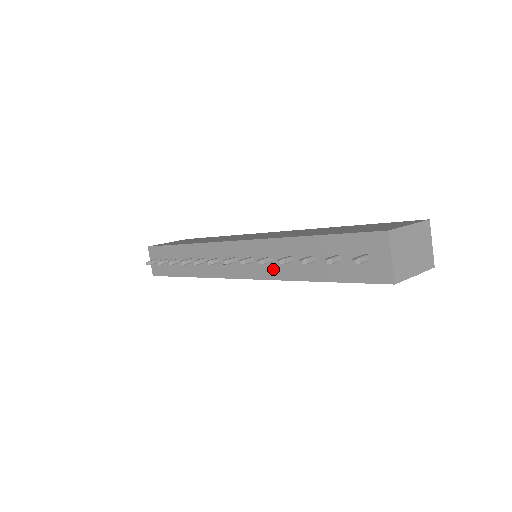
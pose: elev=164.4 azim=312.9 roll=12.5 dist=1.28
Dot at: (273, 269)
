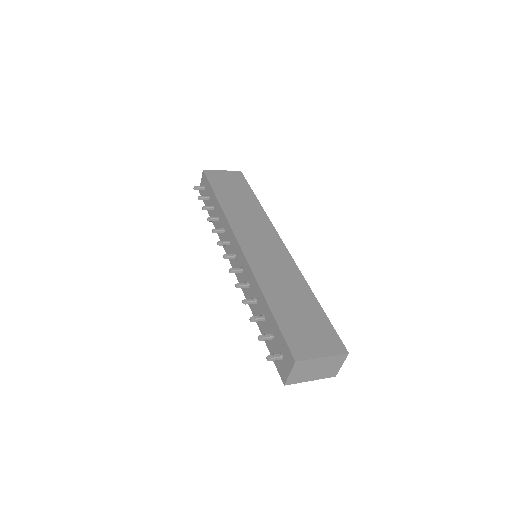
Dot at: (247, 291)
